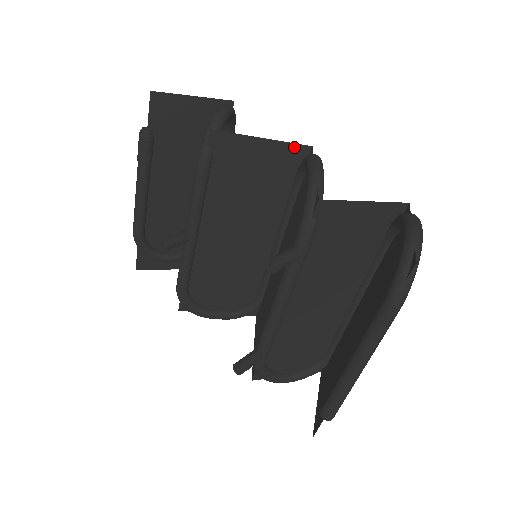
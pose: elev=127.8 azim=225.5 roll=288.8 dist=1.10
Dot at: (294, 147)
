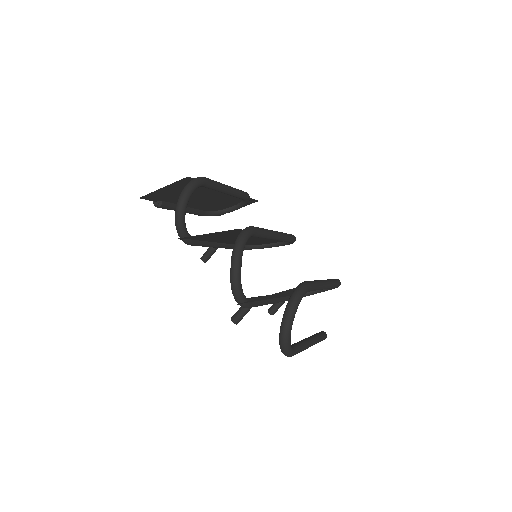
Dot at: (228, 231)
